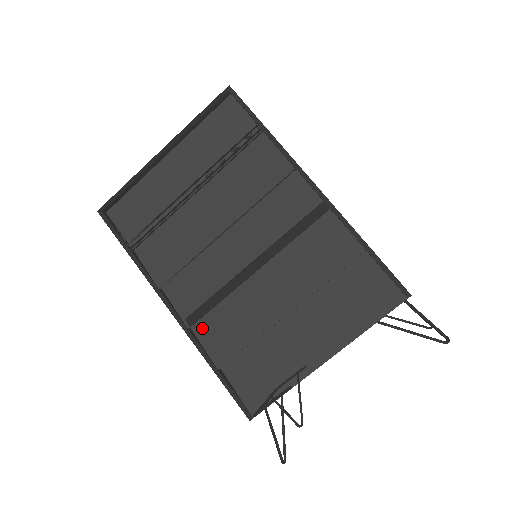
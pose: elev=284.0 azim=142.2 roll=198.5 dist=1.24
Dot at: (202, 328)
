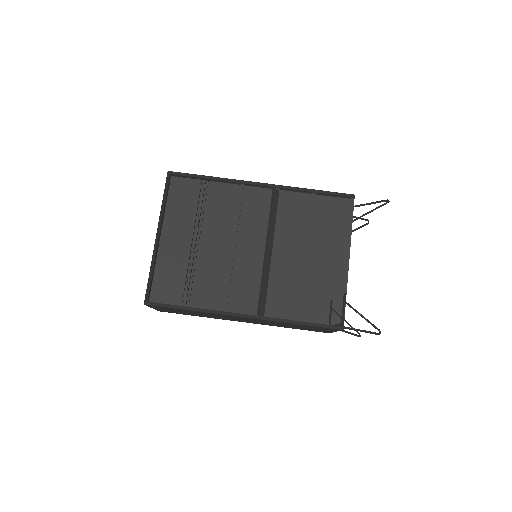
Dot at: (271, 310)
